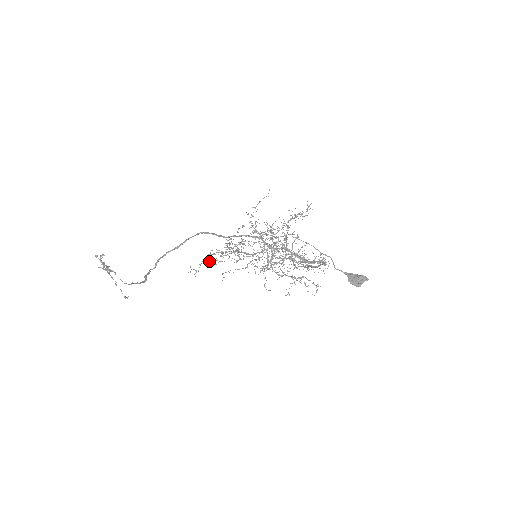
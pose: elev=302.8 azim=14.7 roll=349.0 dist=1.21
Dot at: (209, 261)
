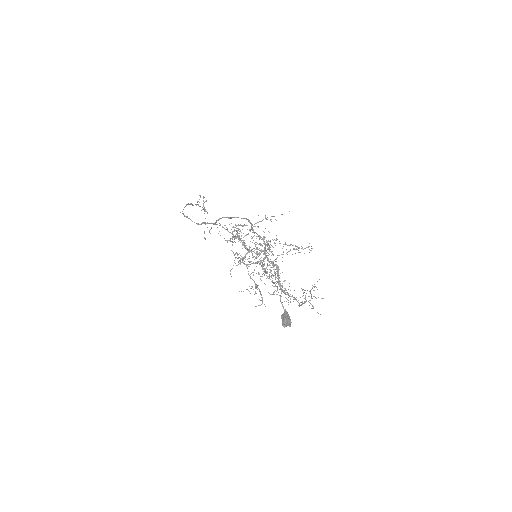
Dot at: occluded
